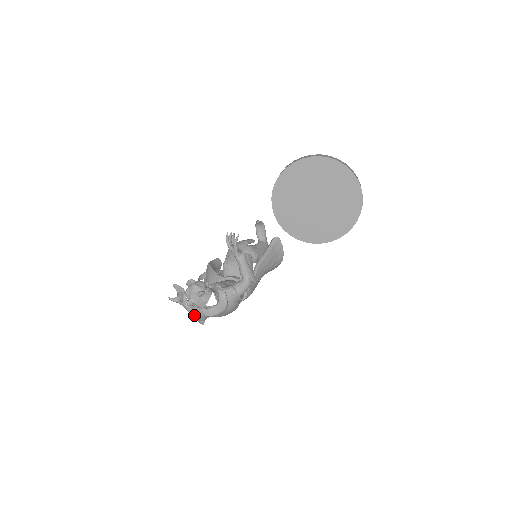
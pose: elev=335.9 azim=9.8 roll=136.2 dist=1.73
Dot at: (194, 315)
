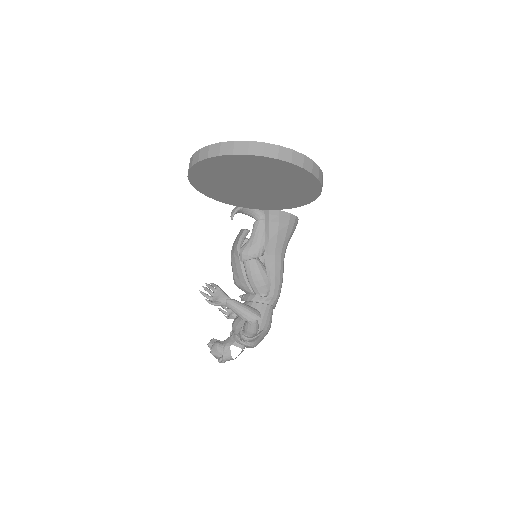
Dot at: occluded
